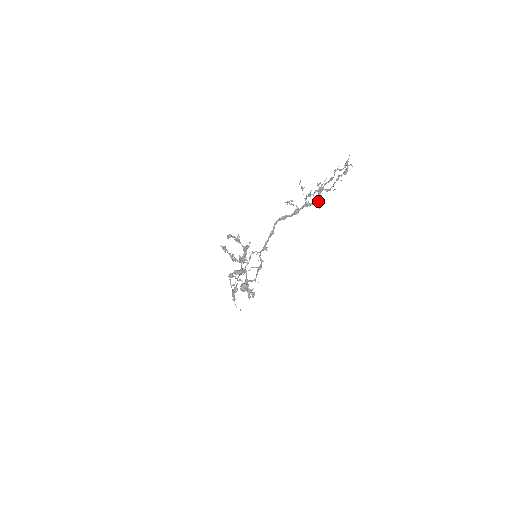
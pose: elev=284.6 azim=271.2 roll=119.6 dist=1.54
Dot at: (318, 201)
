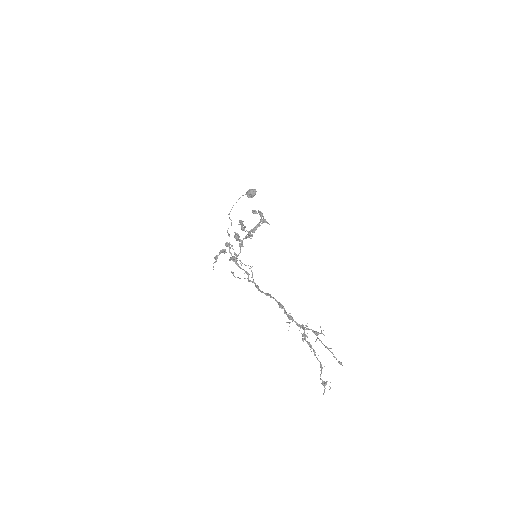
Dot at: (307, 337)
